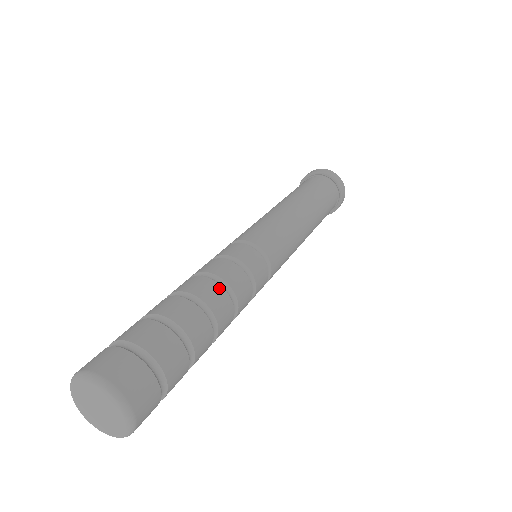
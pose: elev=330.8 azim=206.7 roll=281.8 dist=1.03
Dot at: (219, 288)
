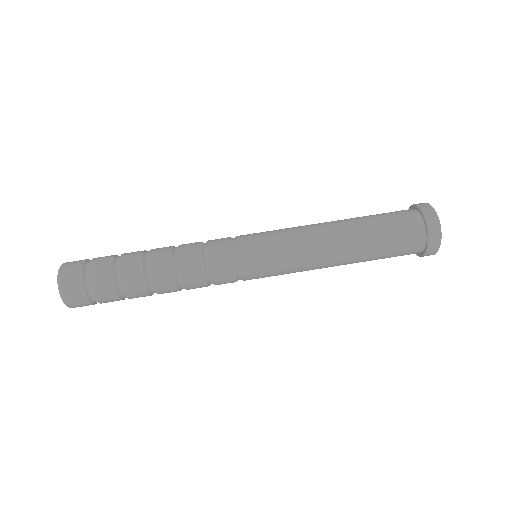
Dot at: (170, 266)
